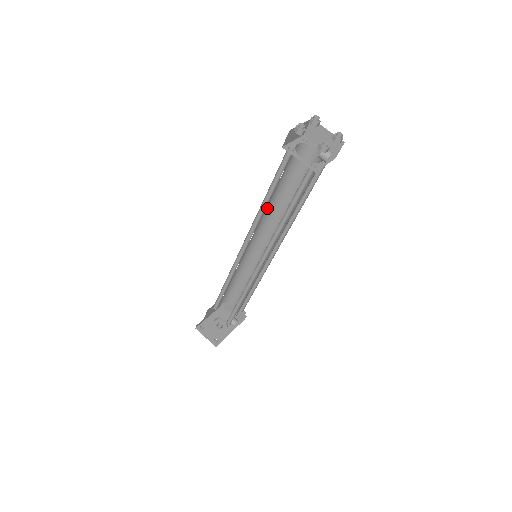
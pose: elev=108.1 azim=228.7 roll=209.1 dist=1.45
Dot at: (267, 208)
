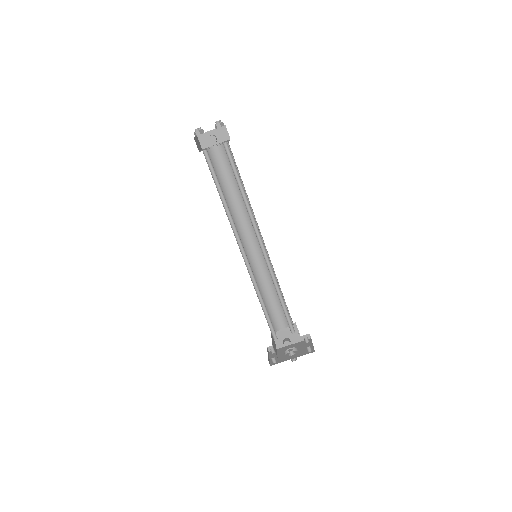
Dot at: (241, 207)
